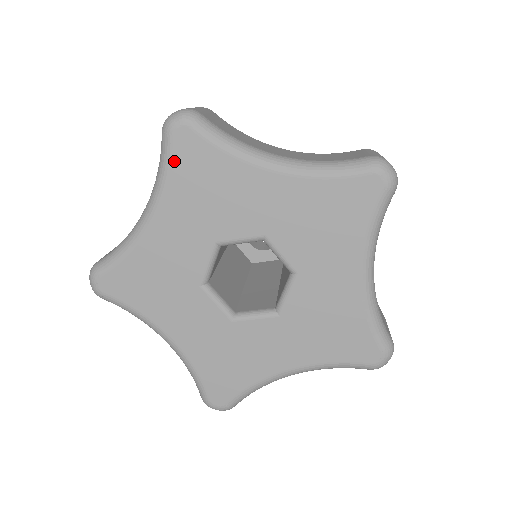
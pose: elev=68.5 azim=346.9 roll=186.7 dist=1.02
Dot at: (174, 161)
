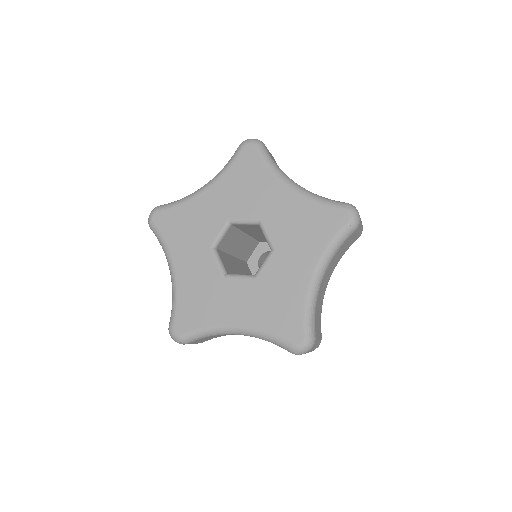
Dot at: (162, 232)
